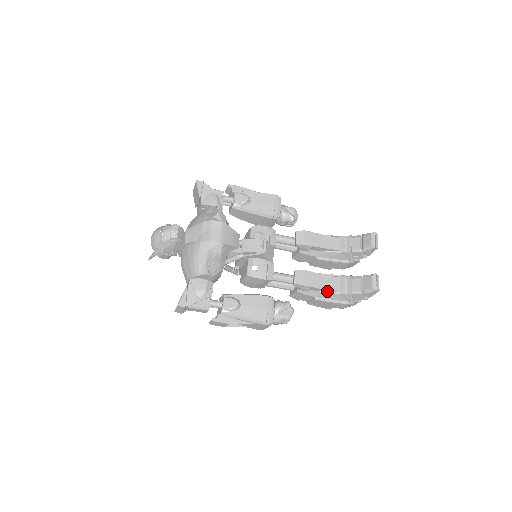
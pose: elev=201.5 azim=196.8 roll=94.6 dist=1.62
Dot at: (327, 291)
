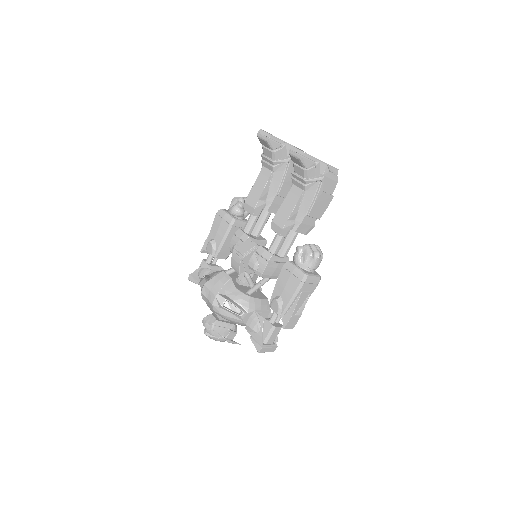
Dot at: (300, 203)
